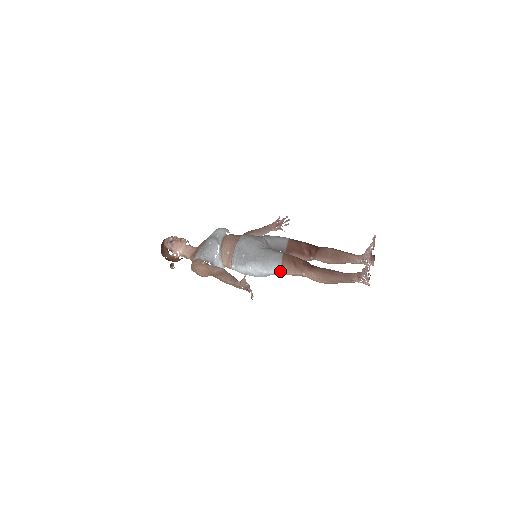
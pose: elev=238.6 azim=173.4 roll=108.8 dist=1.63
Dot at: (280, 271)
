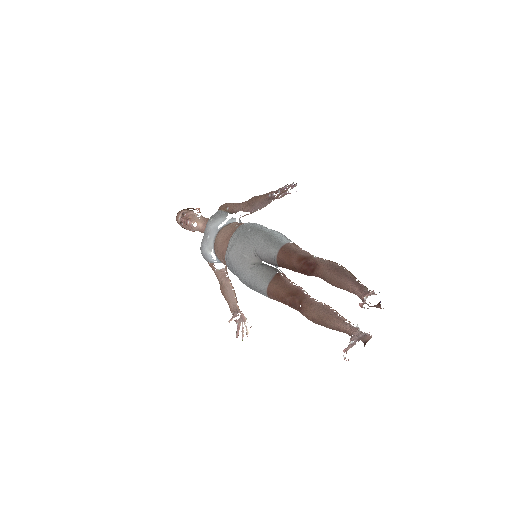
Dot at: occluded
